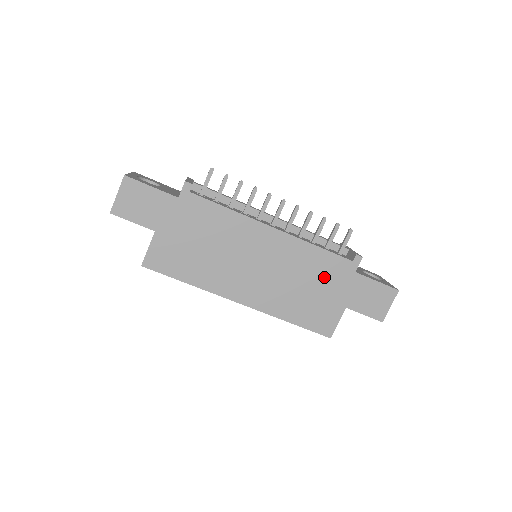
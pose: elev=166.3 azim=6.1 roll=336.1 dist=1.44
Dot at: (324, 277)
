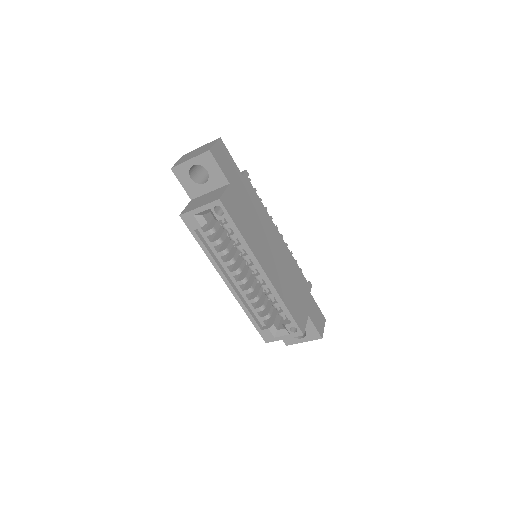
Dot at: (299, 285)
